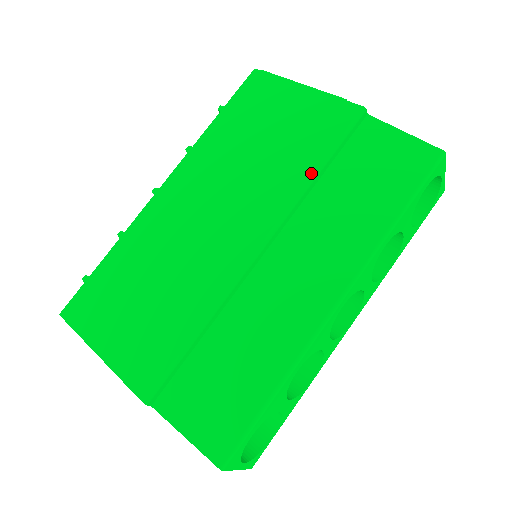
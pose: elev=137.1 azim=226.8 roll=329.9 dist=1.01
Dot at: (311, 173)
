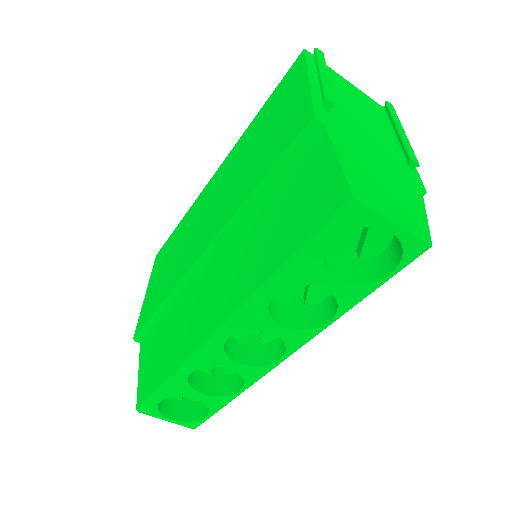
Dot at: (252, 190)
